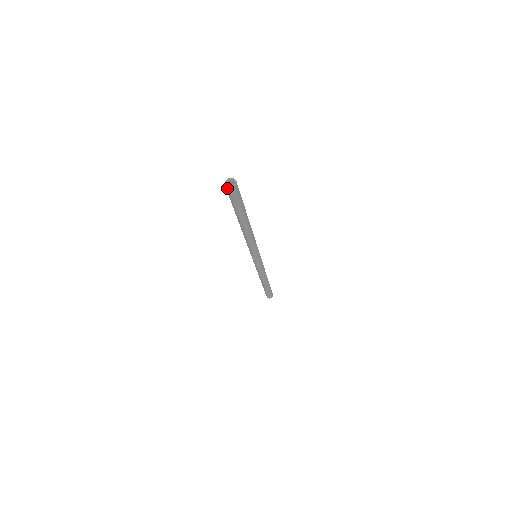
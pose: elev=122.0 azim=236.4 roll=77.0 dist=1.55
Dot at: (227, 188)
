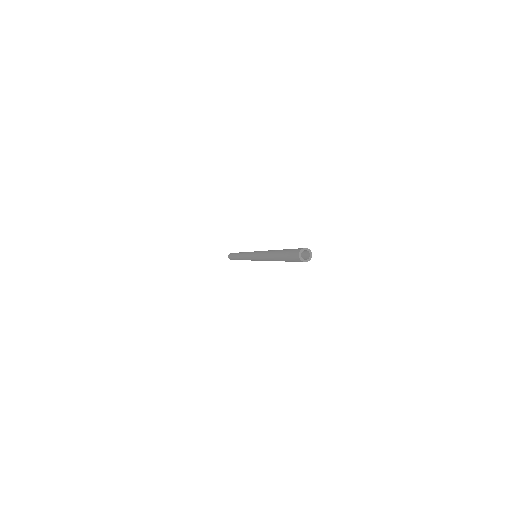
Dot at: occluded
